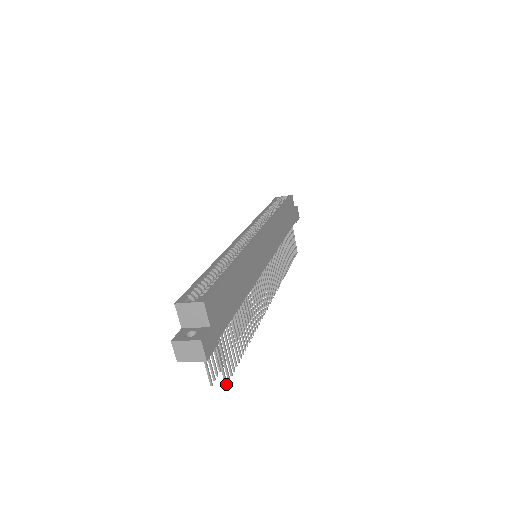
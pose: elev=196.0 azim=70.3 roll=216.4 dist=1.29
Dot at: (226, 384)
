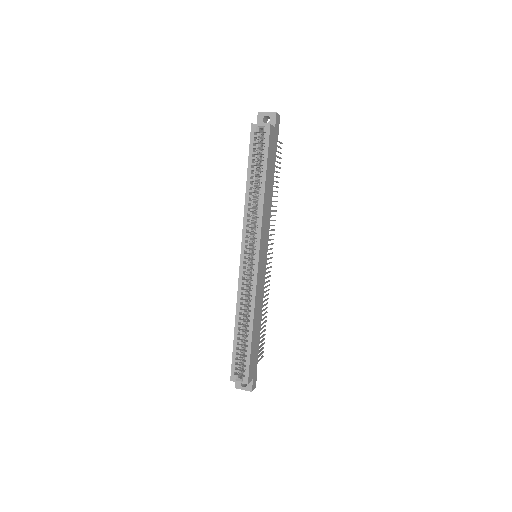
Dot at: occluded
